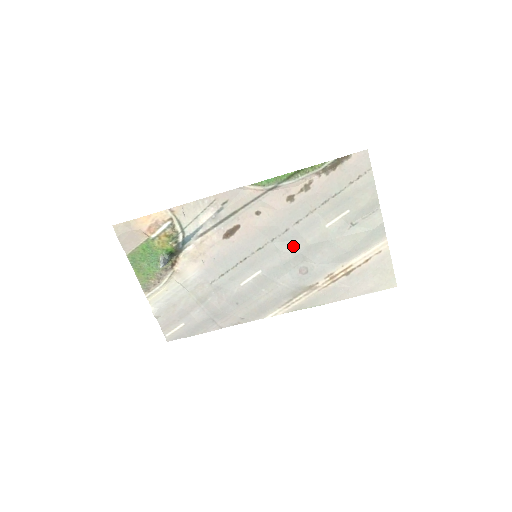
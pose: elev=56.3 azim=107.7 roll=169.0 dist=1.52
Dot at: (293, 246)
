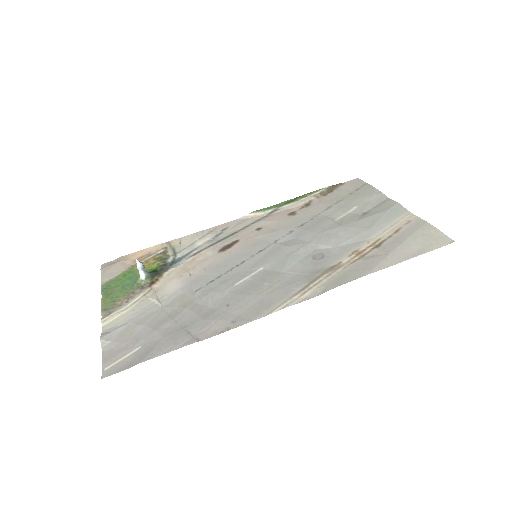
Dot at: (300, 241)
